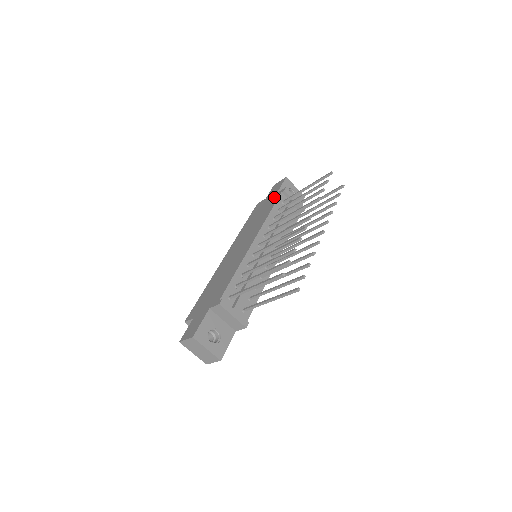
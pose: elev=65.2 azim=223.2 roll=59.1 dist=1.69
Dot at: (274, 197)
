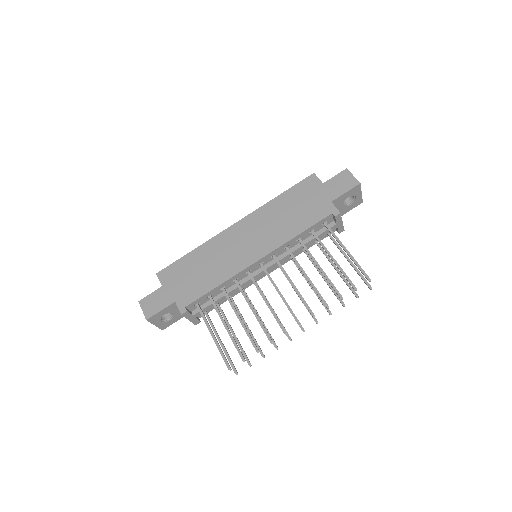
Dot at: (323, 207)
